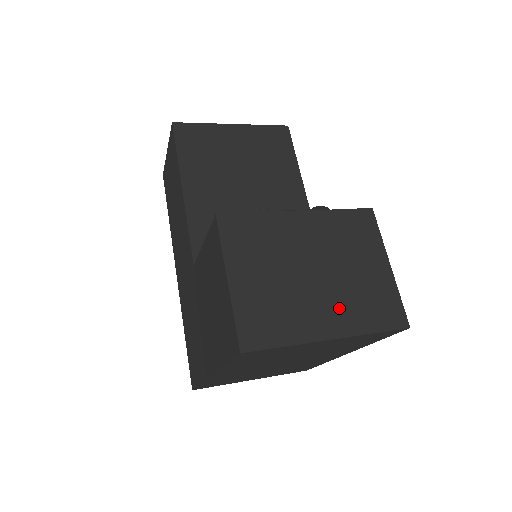
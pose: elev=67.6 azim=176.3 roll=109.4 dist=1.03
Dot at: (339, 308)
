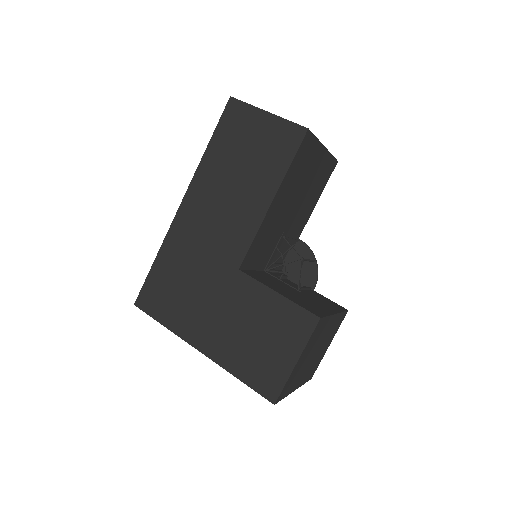
Dot at: (307, 372)
